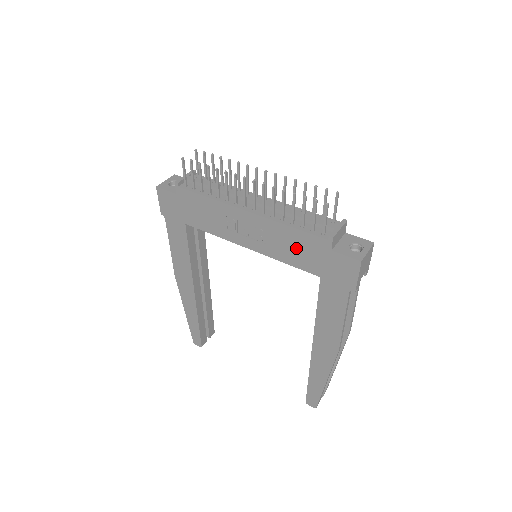
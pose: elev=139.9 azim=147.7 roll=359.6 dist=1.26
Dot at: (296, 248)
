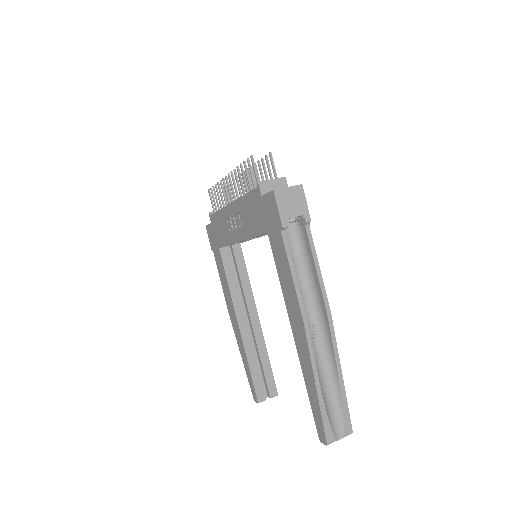
Dot at: (252, 214)
